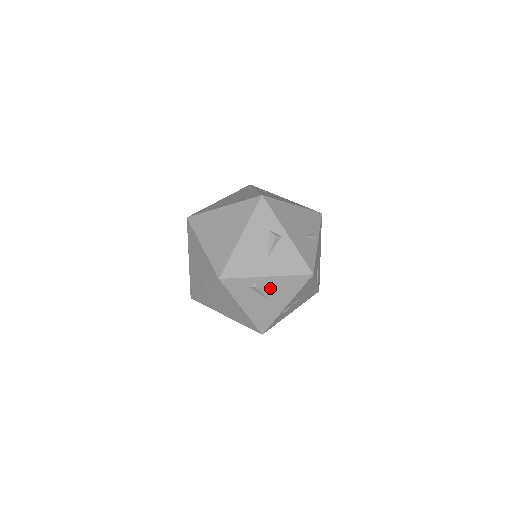
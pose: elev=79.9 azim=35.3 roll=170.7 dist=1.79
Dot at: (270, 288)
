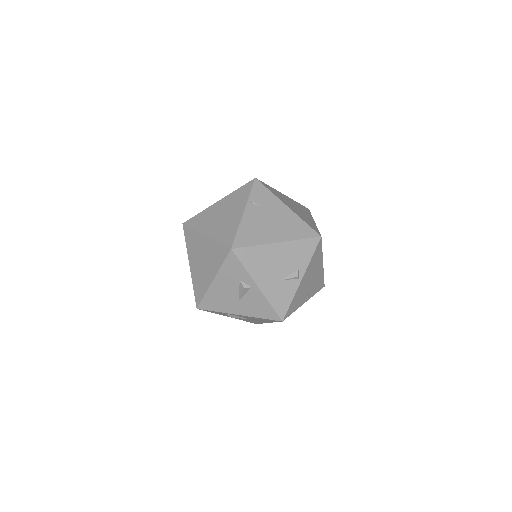
Dot at: (246, 317)
